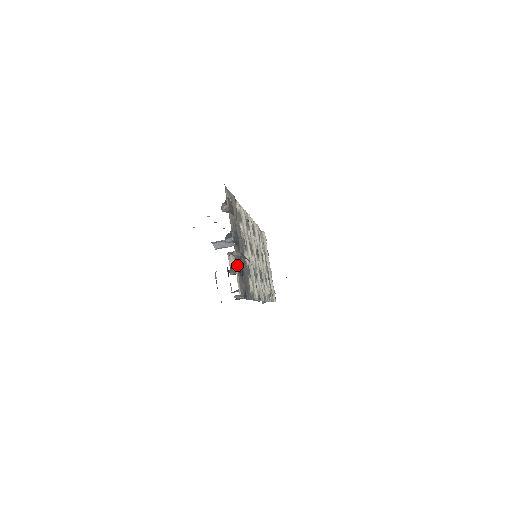
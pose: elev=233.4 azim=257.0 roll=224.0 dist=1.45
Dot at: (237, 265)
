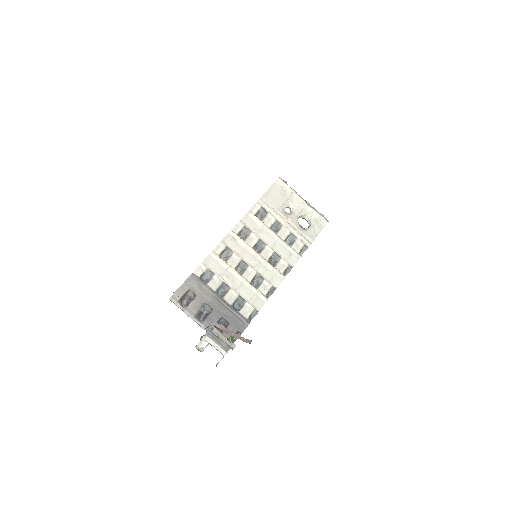
Dot at: (213, 335)
